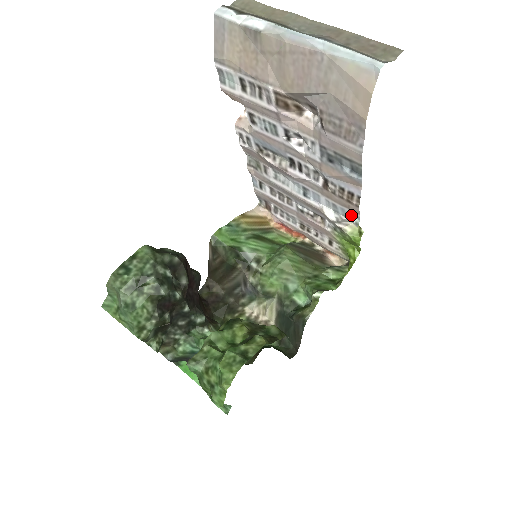
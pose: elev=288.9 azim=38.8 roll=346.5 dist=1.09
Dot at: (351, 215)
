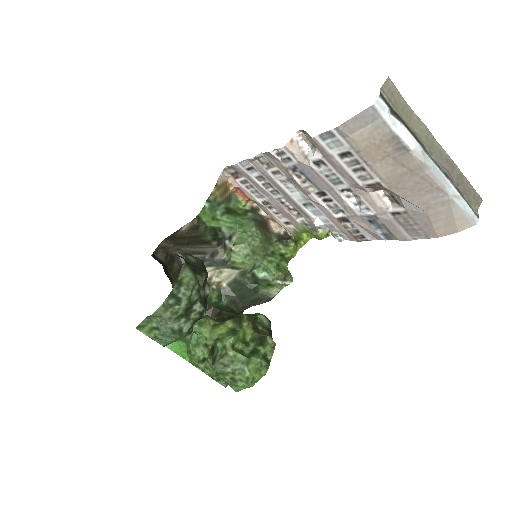
Dot at: (341, 235)
